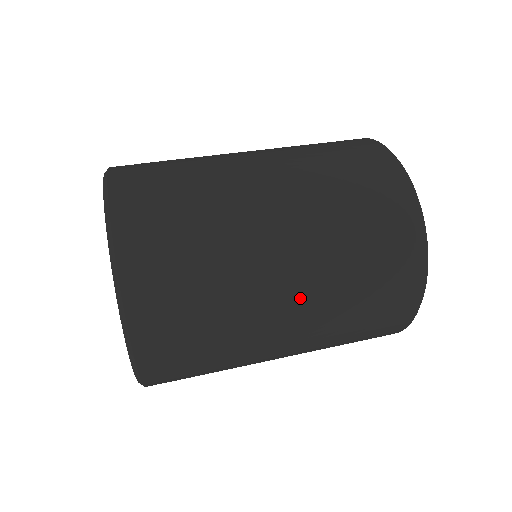
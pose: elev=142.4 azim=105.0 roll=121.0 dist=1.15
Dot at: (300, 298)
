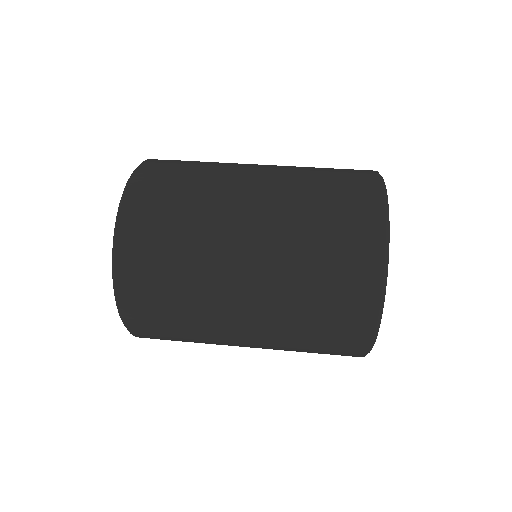
Dot at: (257, 254)
